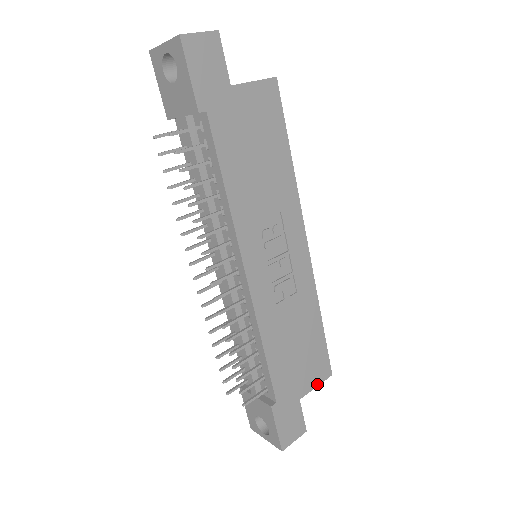
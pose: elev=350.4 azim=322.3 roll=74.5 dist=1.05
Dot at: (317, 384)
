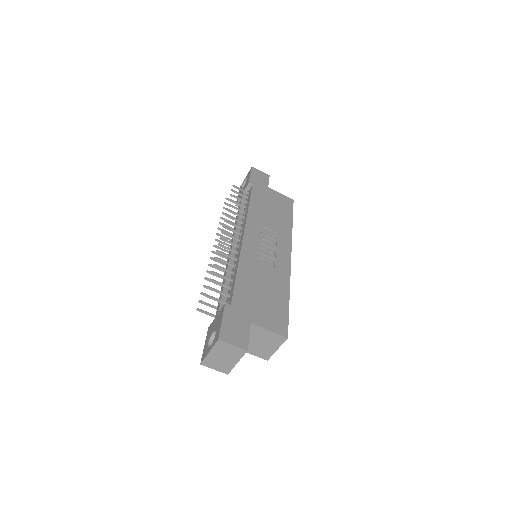
Dot at: (271, 330)
